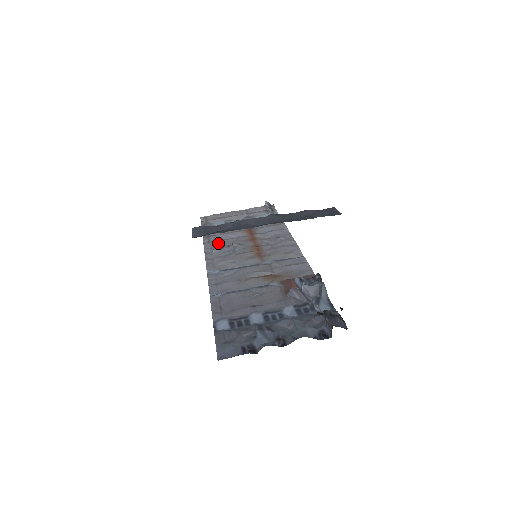
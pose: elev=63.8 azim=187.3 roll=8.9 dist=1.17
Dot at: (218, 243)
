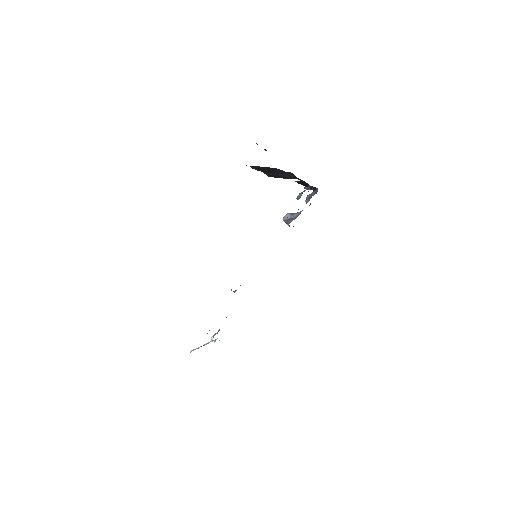
Dot at: occluded
